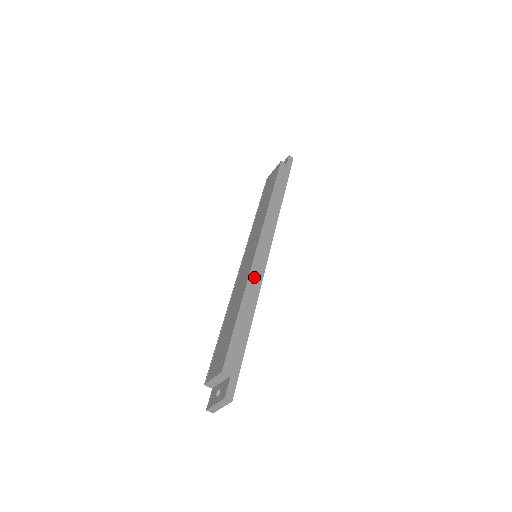
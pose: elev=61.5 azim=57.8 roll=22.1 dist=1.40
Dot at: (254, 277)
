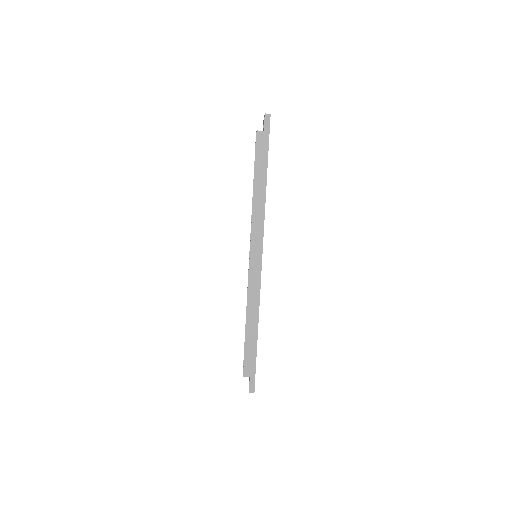
Dot at: (252, 293)
